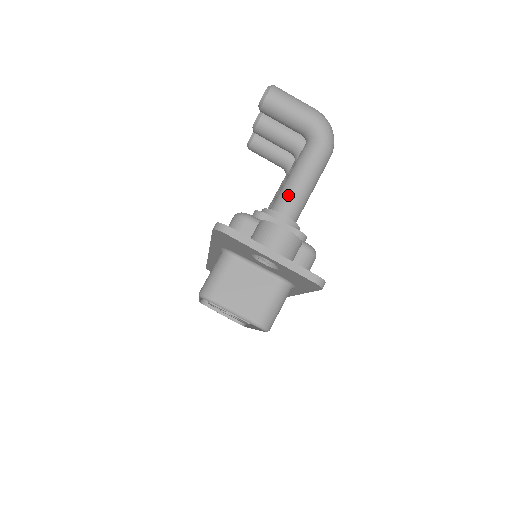
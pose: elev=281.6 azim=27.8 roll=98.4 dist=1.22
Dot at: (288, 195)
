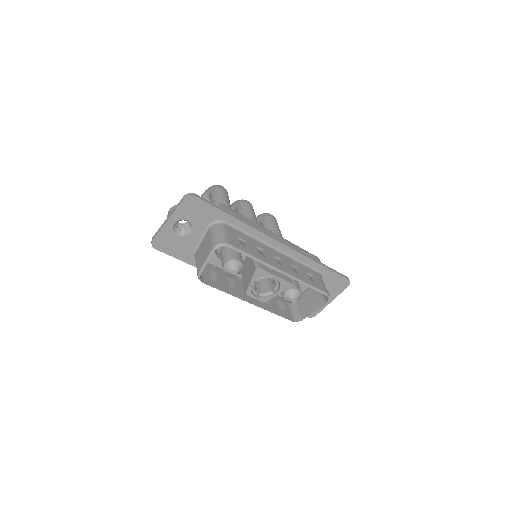
Dot at: occluded
